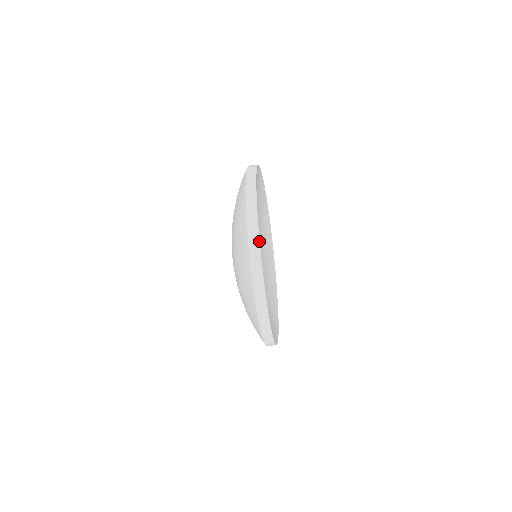
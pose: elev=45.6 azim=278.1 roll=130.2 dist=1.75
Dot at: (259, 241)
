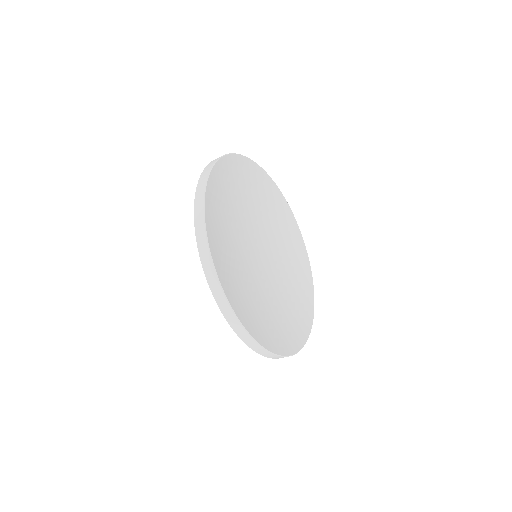
Dot at: (273, 354)
